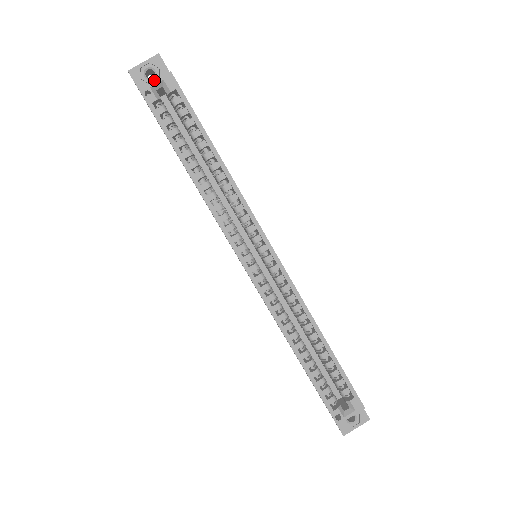
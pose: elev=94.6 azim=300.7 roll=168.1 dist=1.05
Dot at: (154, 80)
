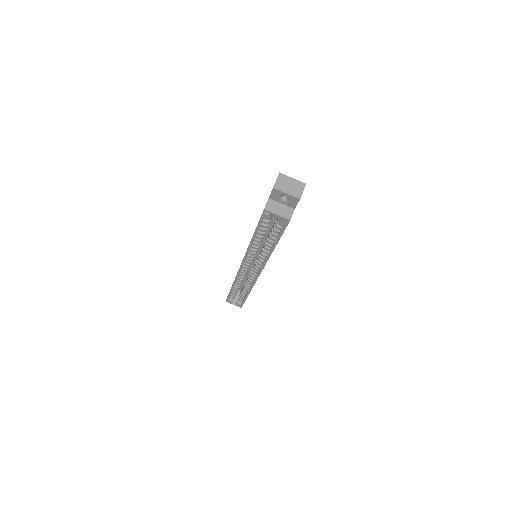
Dot at: (277, 214)
